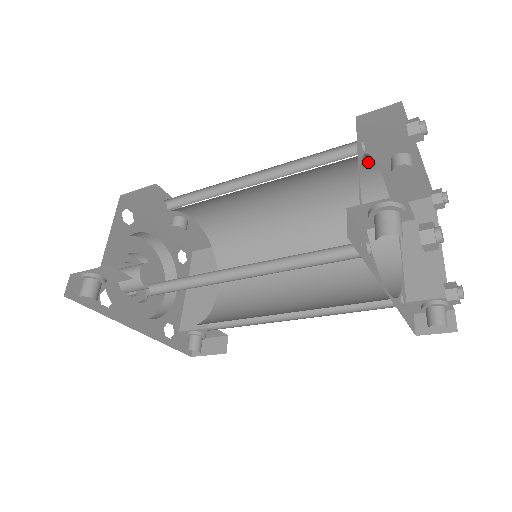
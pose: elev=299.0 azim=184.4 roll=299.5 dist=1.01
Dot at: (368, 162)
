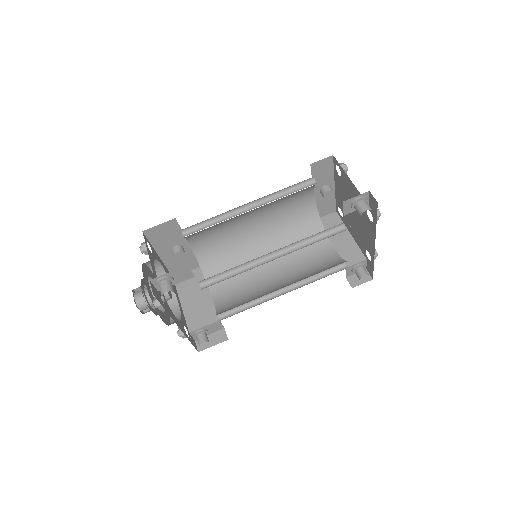
Dot at: (311, 191)
